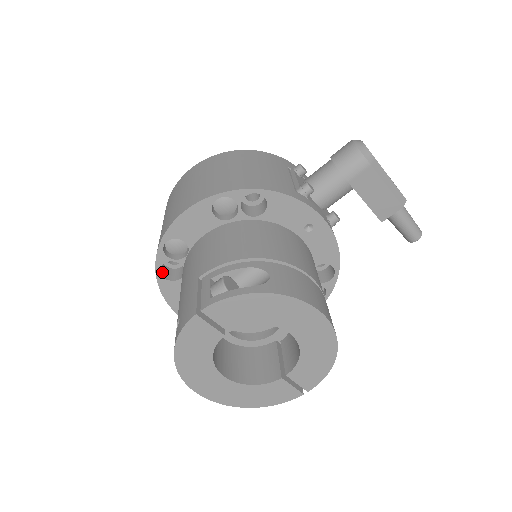
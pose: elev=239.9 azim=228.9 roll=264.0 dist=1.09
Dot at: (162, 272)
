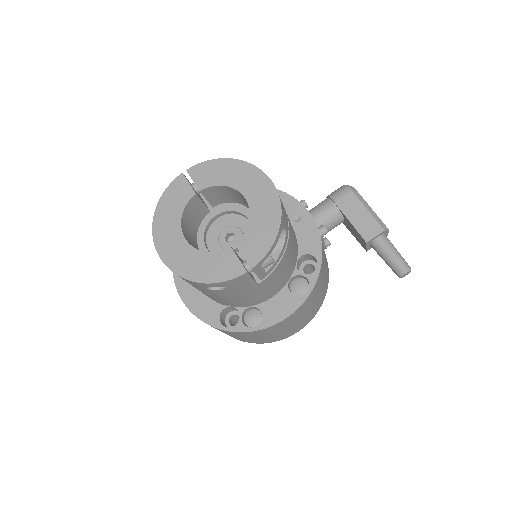
Dot at: occluded
